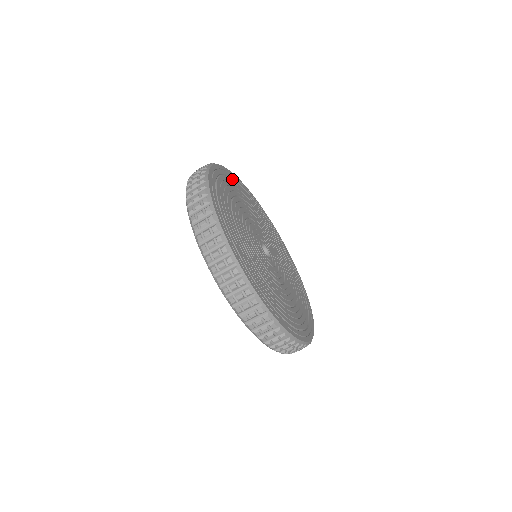
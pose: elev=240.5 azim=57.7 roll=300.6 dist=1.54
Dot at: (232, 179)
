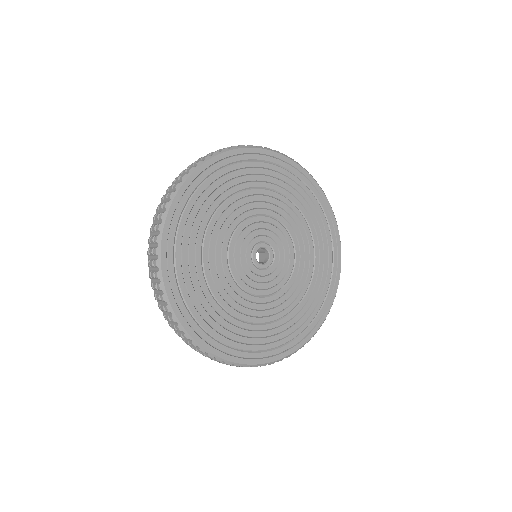
Dot at: (178, 277)
